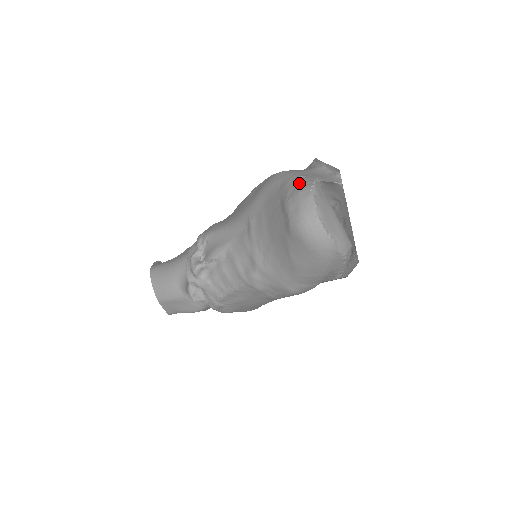
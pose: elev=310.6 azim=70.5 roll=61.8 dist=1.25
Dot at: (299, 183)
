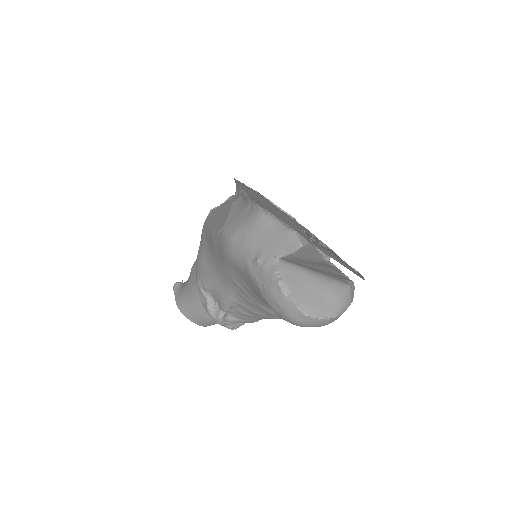
Dot at: (263, 276)
